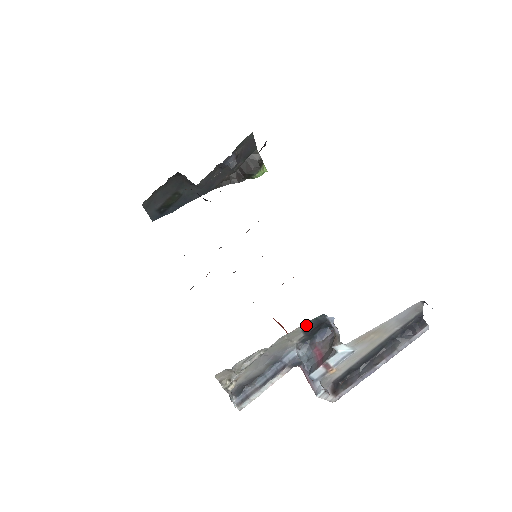
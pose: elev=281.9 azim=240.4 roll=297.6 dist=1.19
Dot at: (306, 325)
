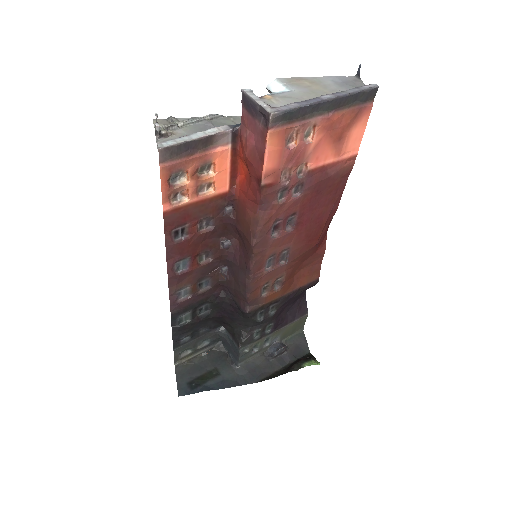
Dot at: occluded
